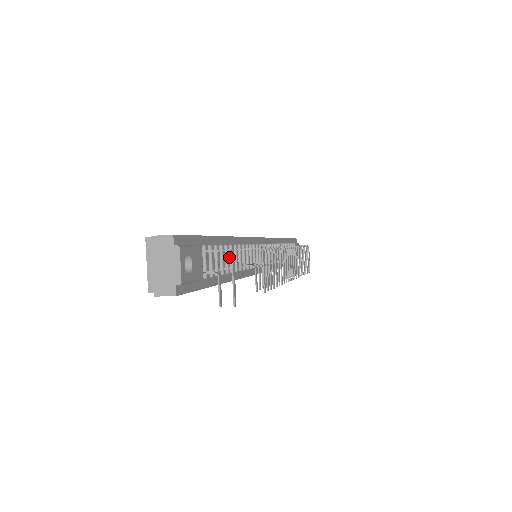
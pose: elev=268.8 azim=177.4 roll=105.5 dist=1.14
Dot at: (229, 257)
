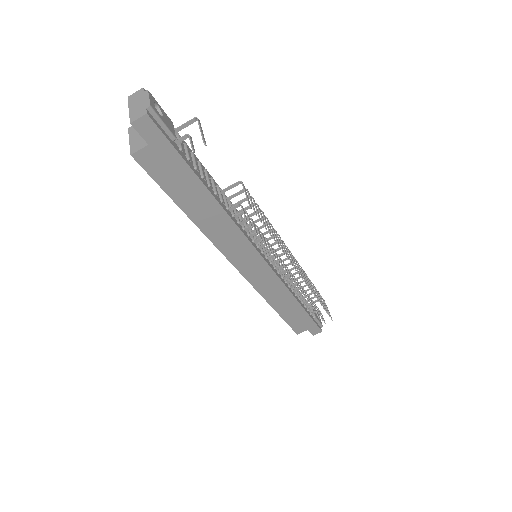
Dot at: (211, 184)
